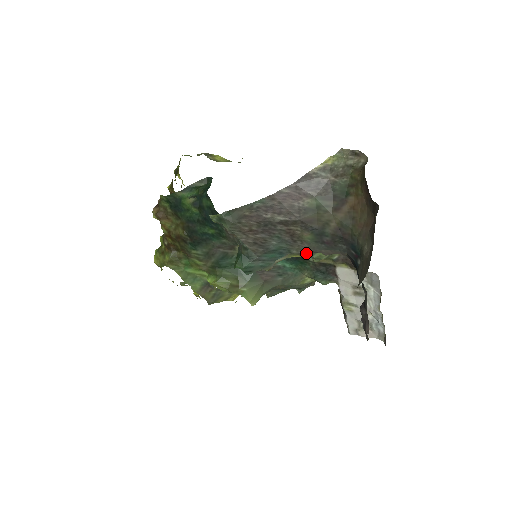
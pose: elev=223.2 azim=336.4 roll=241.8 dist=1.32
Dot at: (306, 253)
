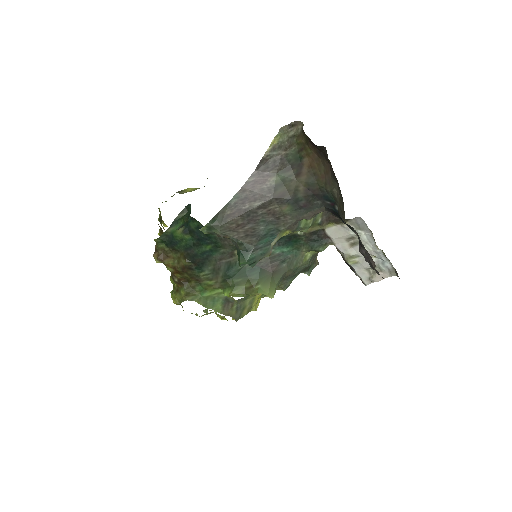
Dot at: (292, 225)
